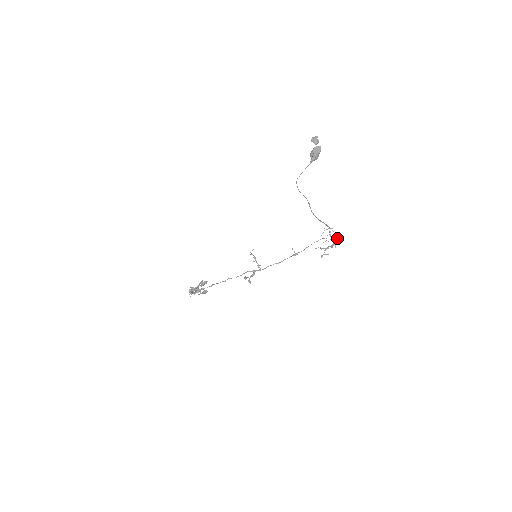
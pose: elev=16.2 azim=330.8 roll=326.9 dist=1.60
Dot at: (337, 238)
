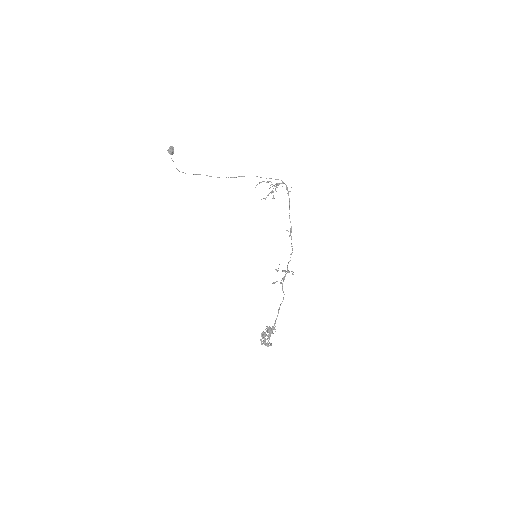
Dot at: (284, 183)
